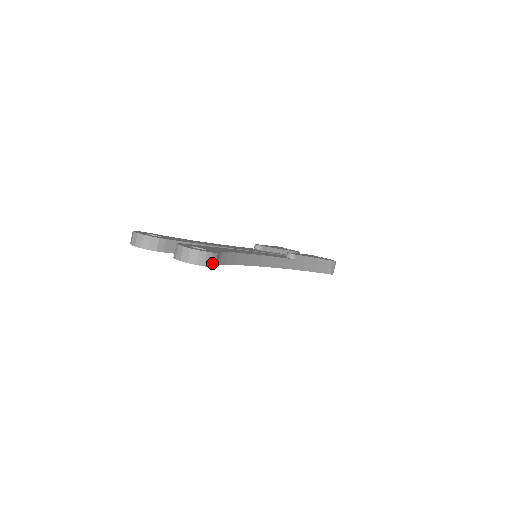
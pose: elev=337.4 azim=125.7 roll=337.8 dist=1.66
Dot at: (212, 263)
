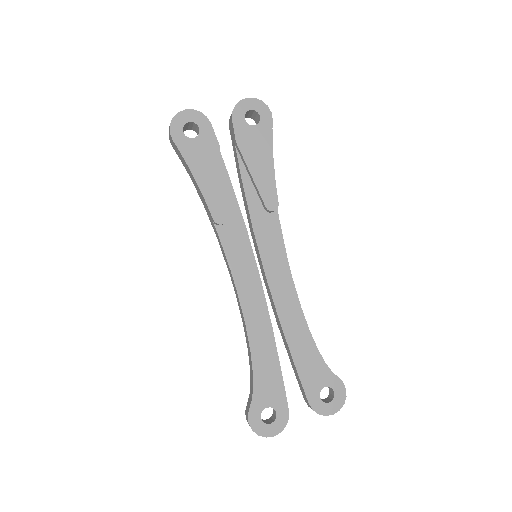
Dot at: occluded
